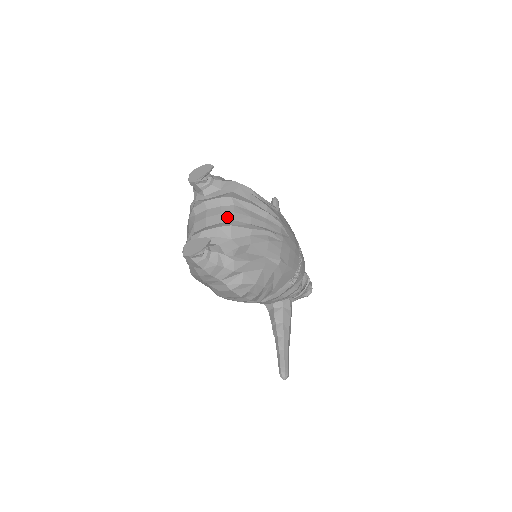
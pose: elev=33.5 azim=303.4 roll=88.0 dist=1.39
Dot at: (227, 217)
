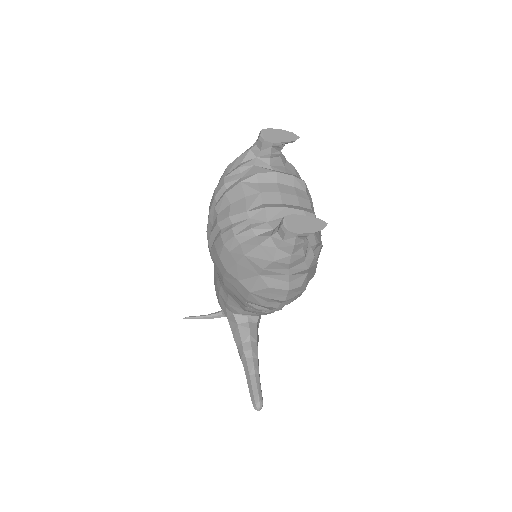
Dot at: (305, 203)
